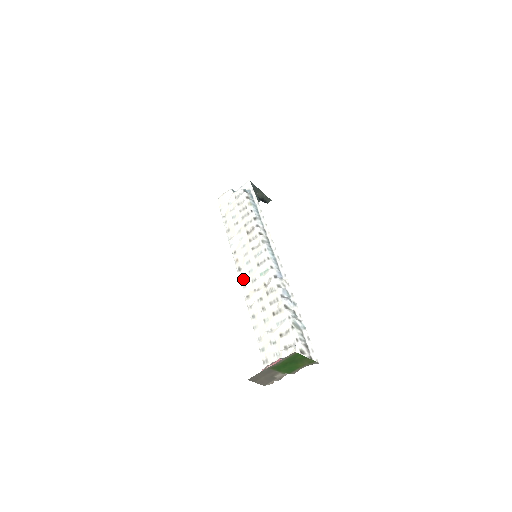
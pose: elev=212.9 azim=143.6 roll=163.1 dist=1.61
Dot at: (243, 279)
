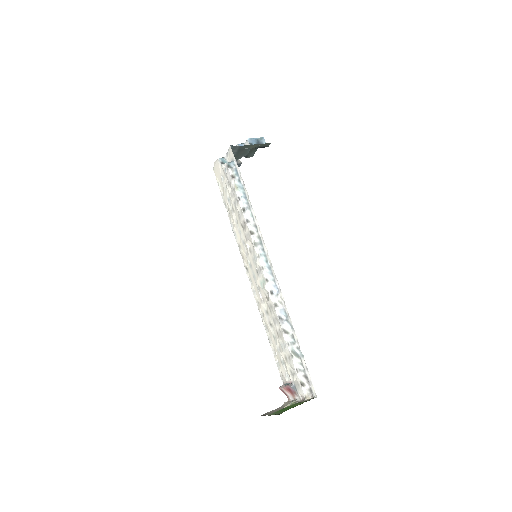
Dot at: (251, 283)
